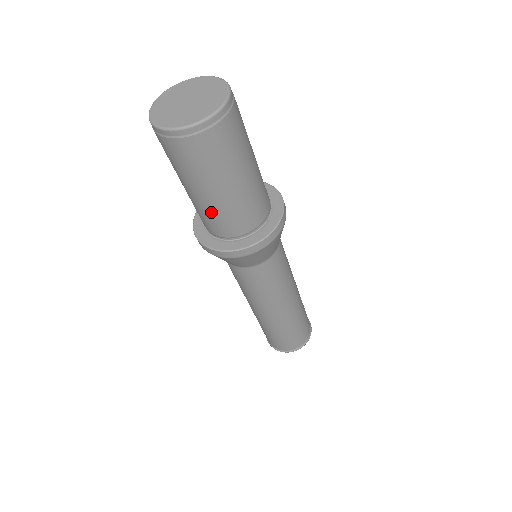
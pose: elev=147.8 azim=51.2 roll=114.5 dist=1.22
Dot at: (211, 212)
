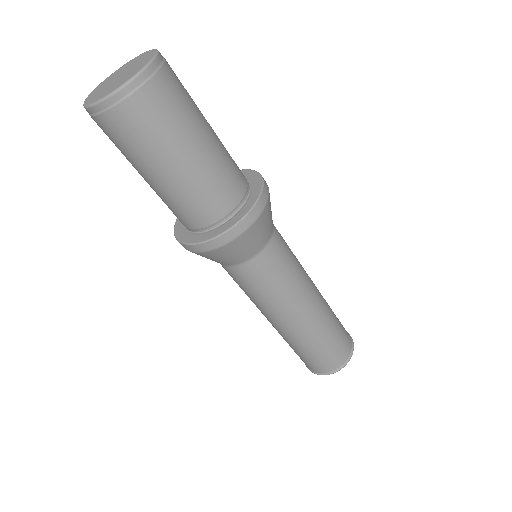
Dot at: (165, 199)
